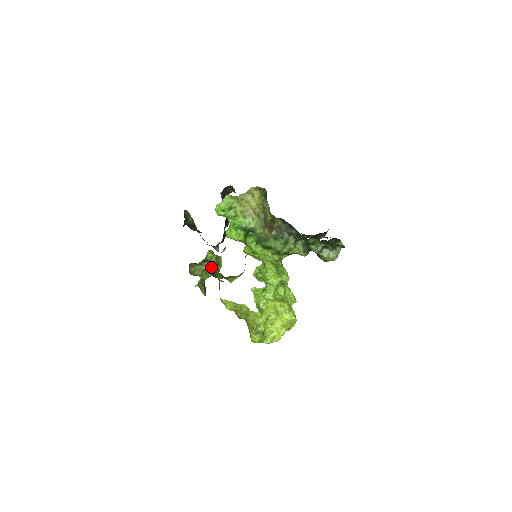
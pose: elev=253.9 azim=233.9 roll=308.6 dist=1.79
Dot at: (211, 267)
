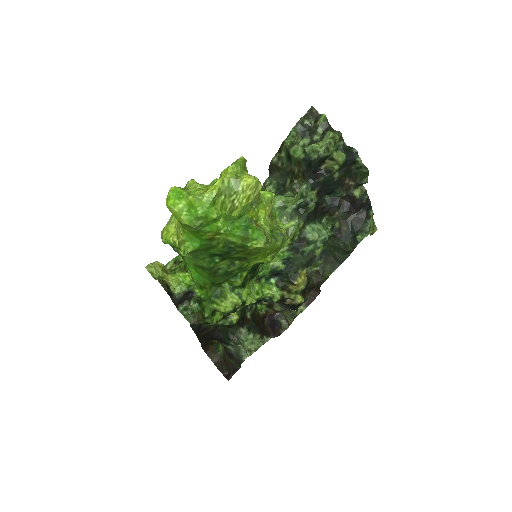
Dot at: (182, 263)
